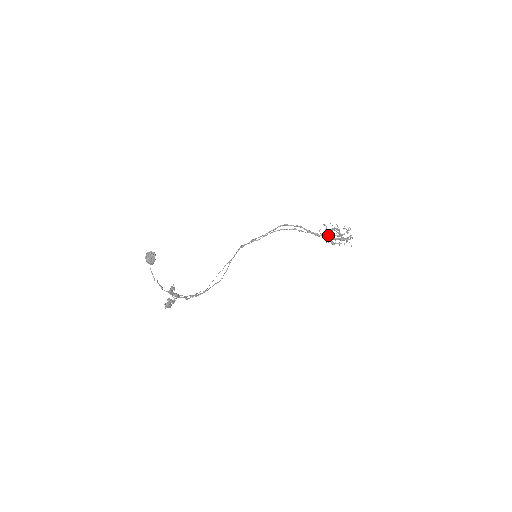
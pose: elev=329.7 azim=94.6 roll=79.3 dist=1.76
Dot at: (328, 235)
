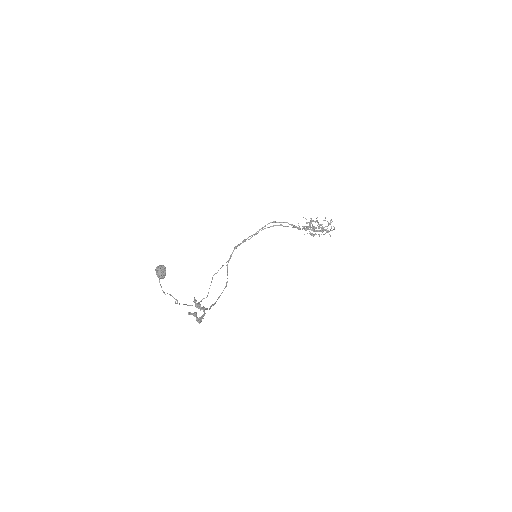
Dot at: occluded
